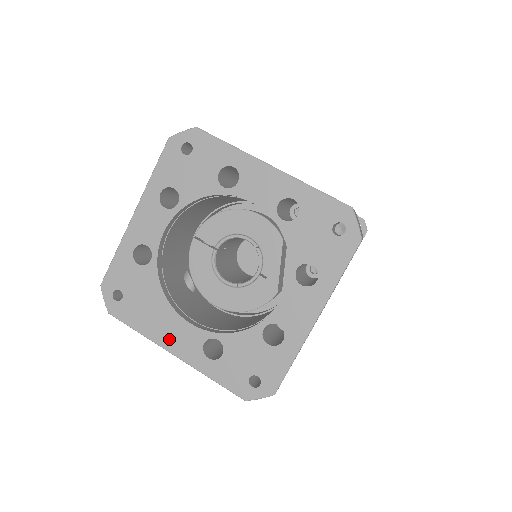
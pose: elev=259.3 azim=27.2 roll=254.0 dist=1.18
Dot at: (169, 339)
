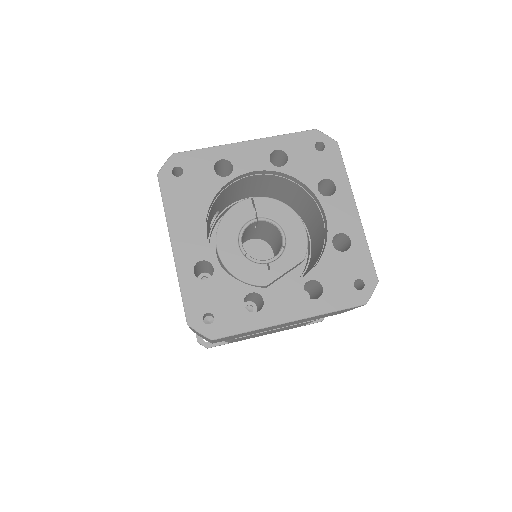
Dot at: (181, 233)
